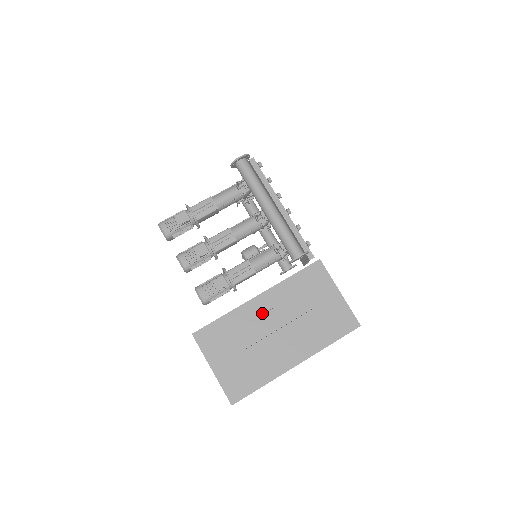
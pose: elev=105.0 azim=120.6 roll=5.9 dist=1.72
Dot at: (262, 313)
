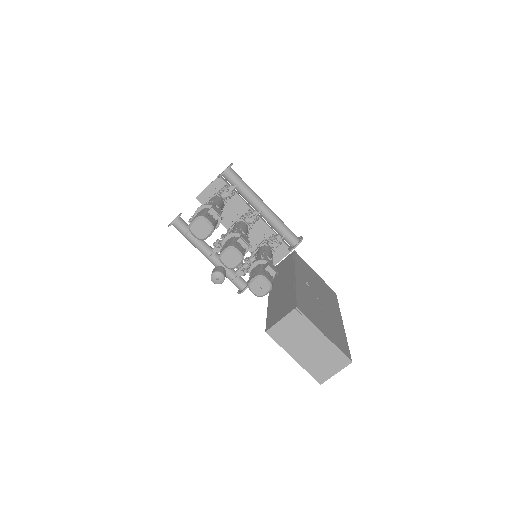
Dot at: (306, 287)
